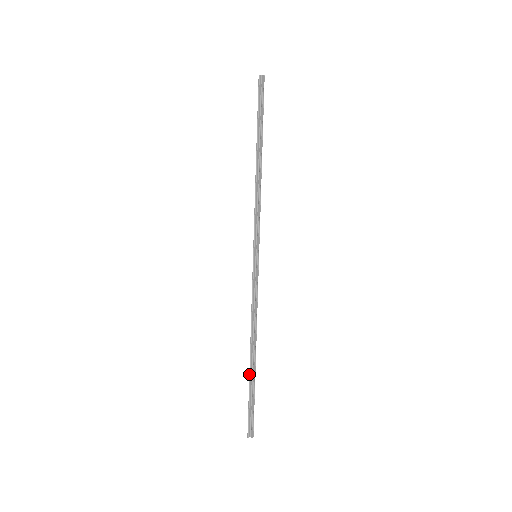
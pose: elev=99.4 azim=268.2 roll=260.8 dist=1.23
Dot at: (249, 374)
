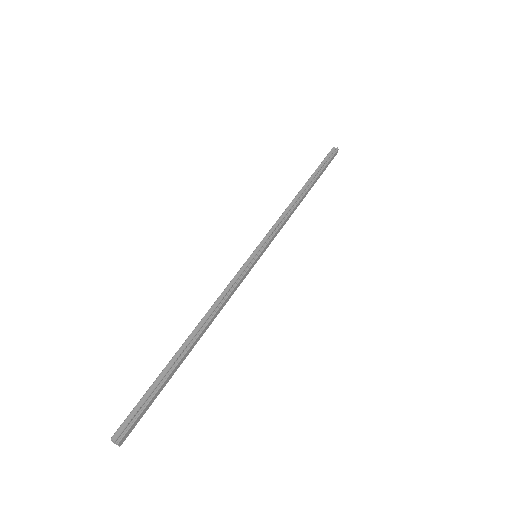
Dot at: (171, 359)
